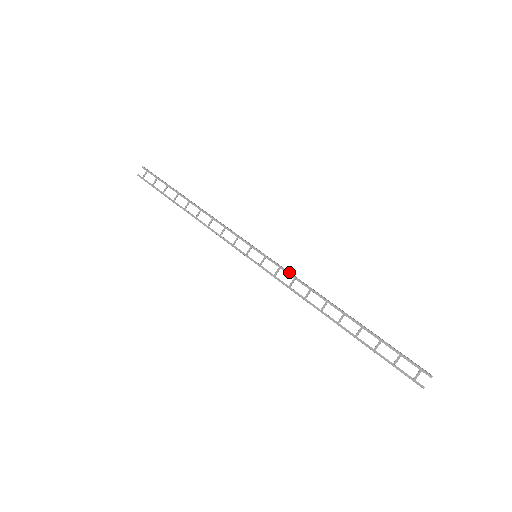
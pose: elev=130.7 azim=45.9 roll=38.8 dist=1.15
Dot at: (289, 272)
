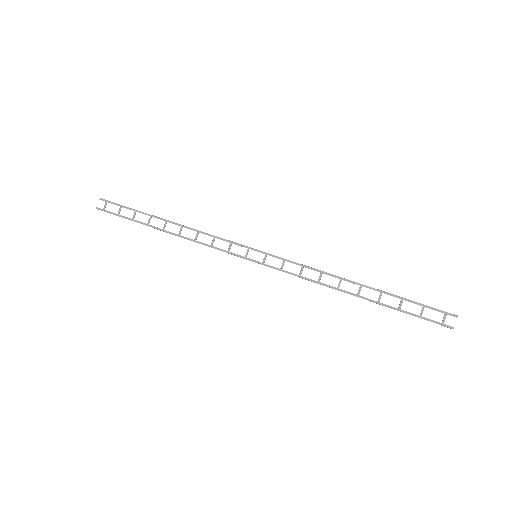
Dot at: (295, 262)
